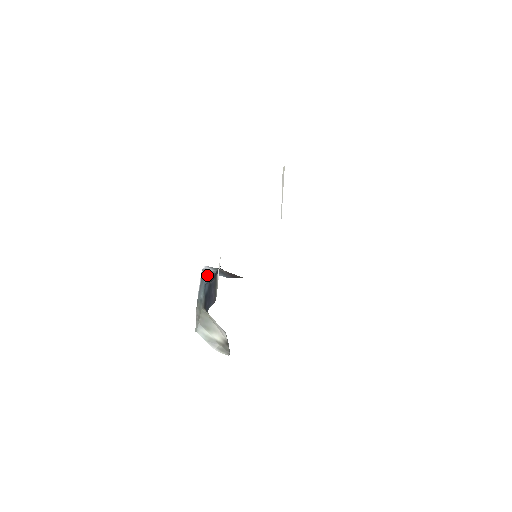
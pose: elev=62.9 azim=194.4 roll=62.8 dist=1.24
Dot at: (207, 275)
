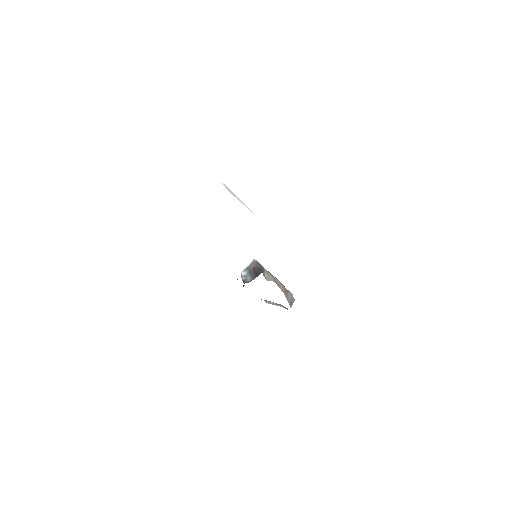
Dot at: (243, 282)
